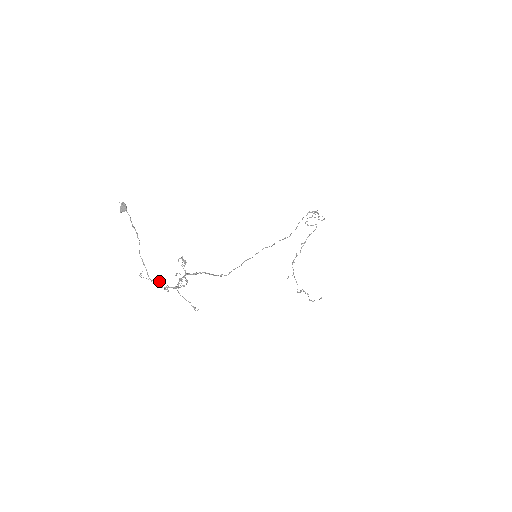
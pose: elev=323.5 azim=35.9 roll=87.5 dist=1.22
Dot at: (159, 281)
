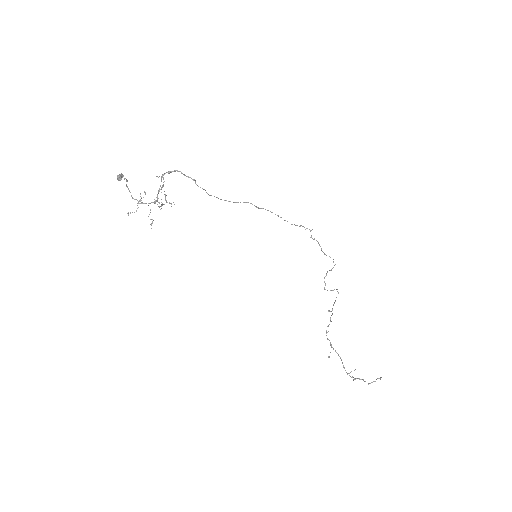
Dot at: (141, 200)
